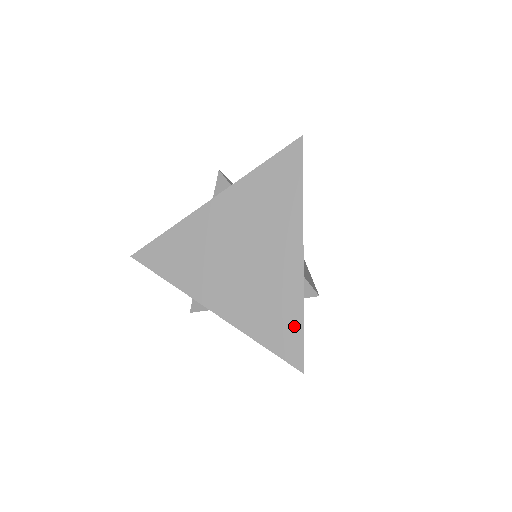
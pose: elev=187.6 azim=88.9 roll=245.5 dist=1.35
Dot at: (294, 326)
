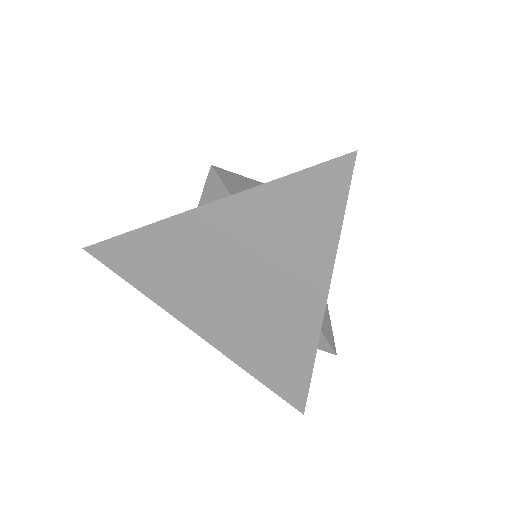
Dot at: (300, 374)
